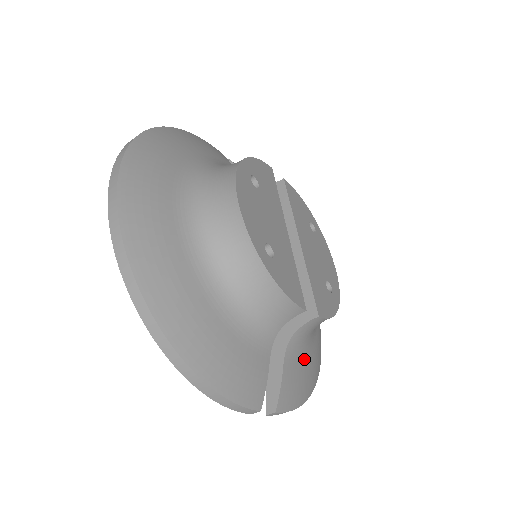
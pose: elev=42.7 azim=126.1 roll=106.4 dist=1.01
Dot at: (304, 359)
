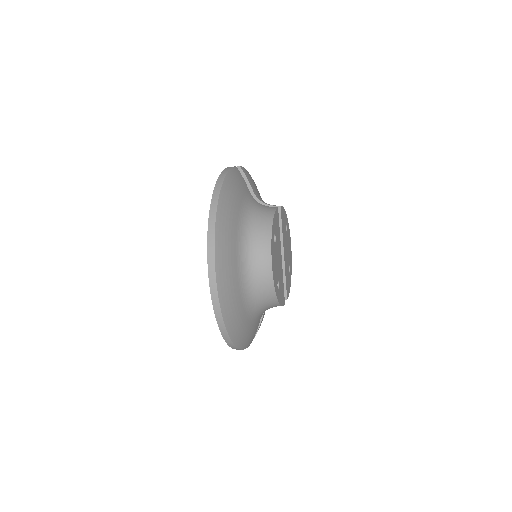
Dot at: occluded
